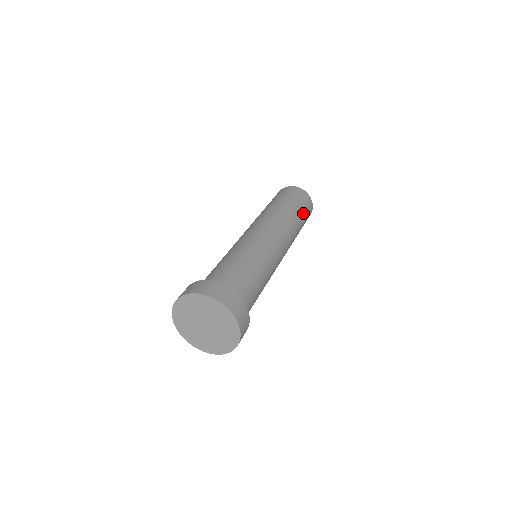
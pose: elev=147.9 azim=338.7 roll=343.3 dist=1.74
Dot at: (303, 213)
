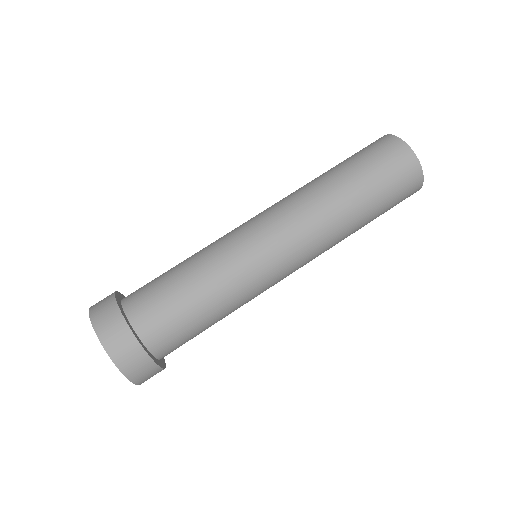
Dot at: occluded
